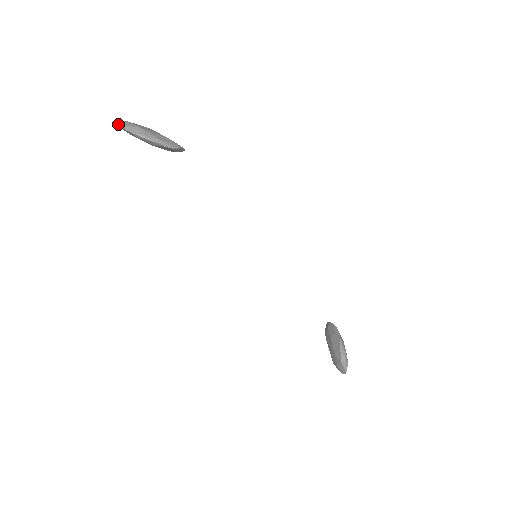
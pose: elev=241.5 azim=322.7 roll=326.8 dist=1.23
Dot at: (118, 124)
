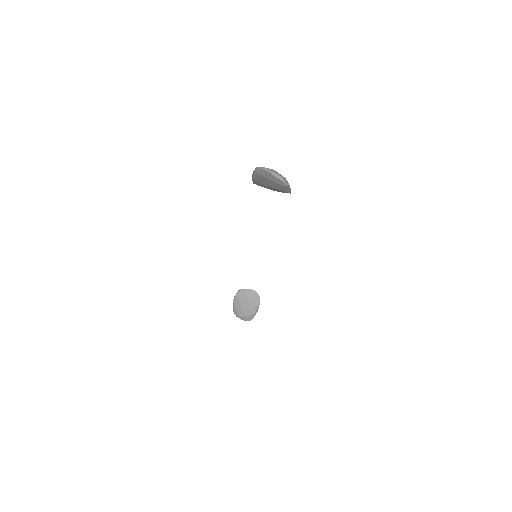
Dot at: (274, 174)
